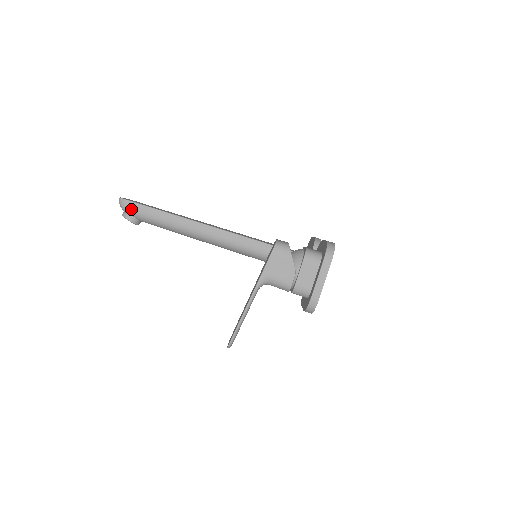
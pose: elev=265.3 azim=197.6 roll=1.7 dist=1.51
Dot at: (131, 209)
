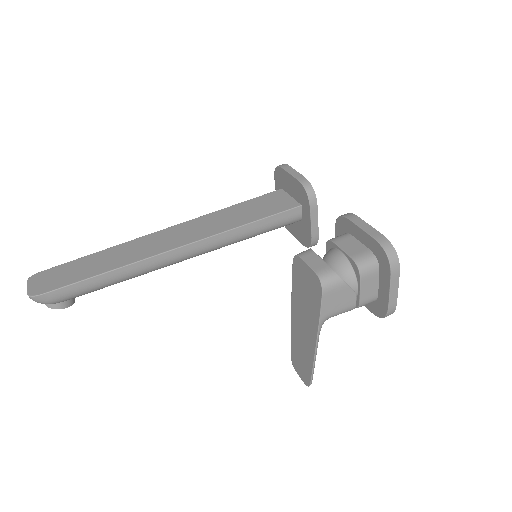
Dot at: (57, 299)
